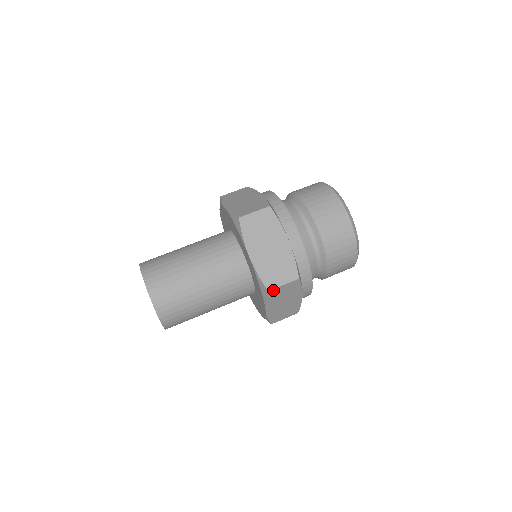
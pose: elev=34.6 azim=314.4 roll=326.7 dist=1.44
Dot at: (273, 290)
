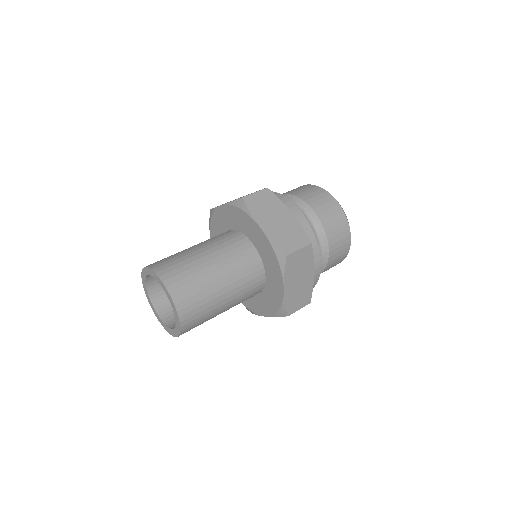
Dot at: (290, 314)
